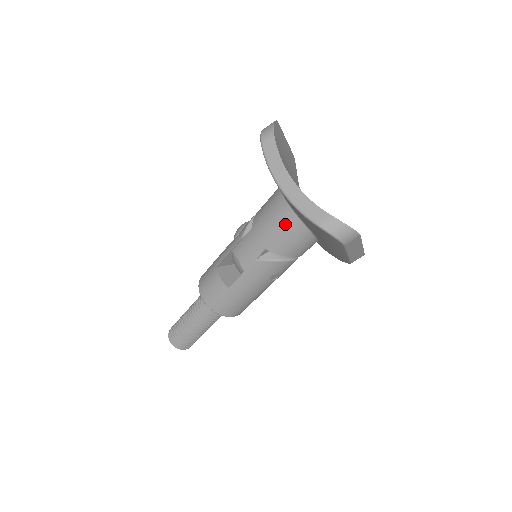
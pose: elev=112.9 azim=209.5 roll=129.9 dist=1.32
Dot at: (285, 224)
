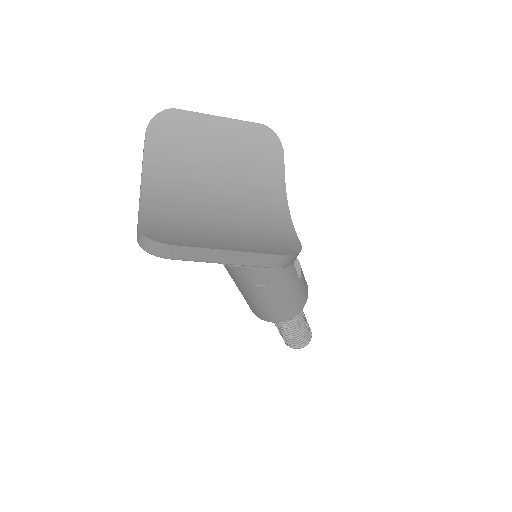
Dot at: occluded
